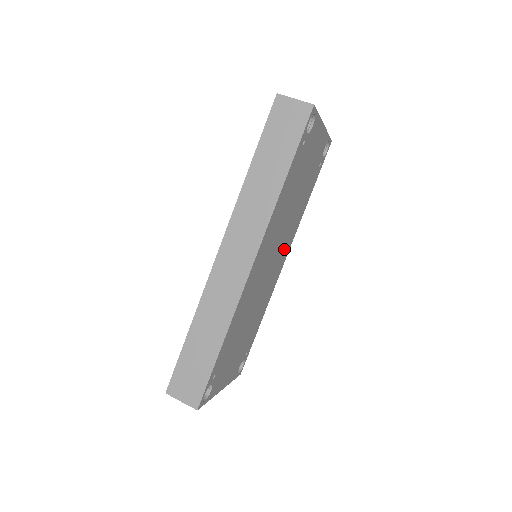
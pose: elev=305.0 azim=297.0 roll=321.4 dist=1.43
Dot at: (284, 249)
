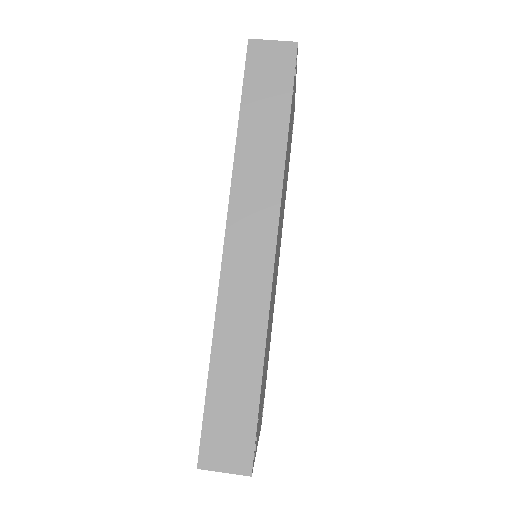
Dot at: occluded
